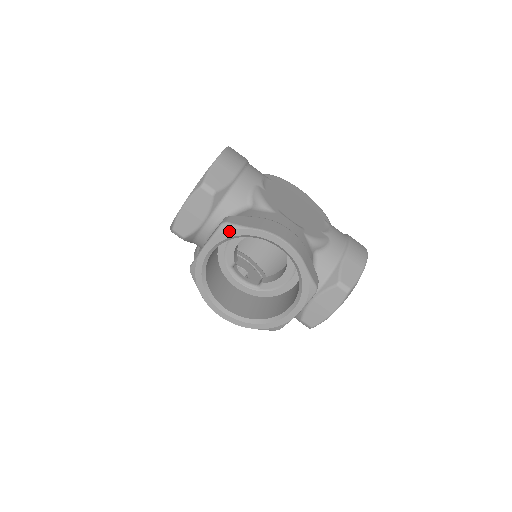
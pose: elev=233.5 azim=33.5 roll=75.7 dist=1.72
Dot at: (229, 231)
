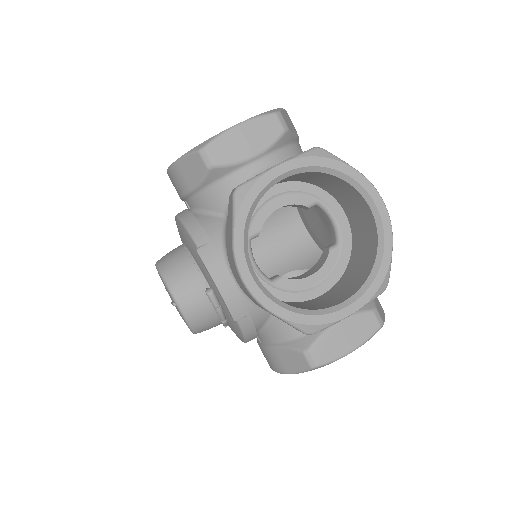
Dot at: (326, 158)
